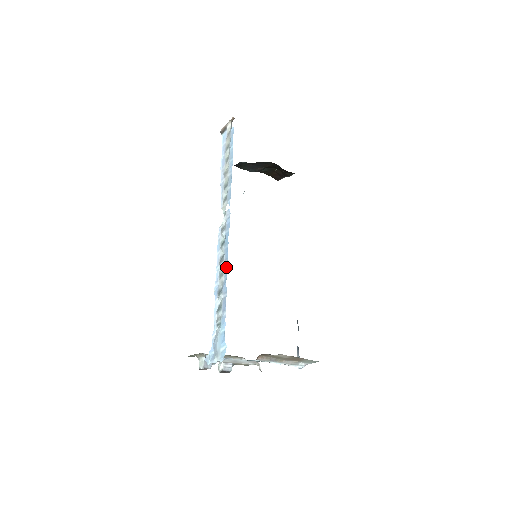
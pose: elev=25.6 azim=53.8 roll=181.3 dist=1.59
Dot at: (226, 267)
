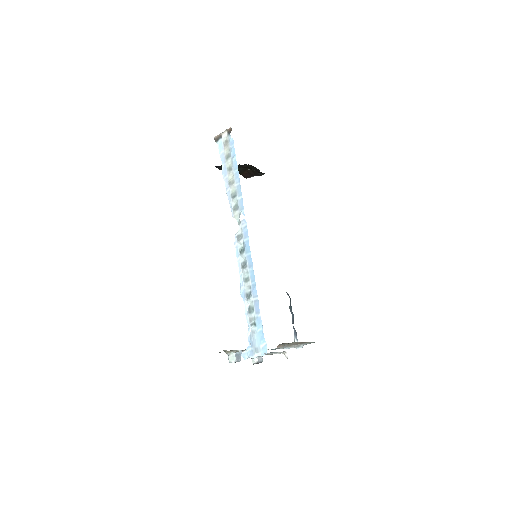
Dot at: (252, 273)
